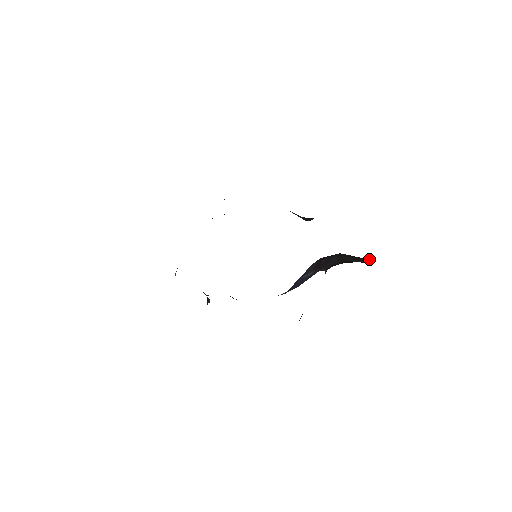
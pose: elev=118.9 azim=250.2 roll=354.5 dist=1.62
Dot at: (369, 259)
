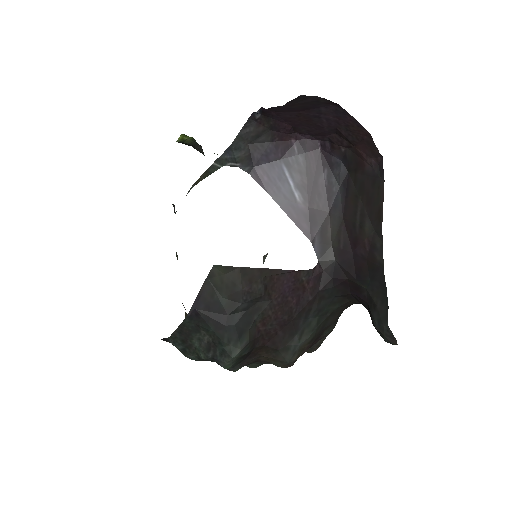
Dot at: (381, 166)
